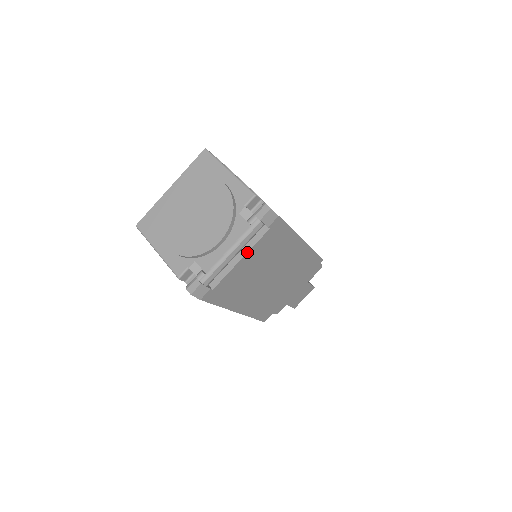
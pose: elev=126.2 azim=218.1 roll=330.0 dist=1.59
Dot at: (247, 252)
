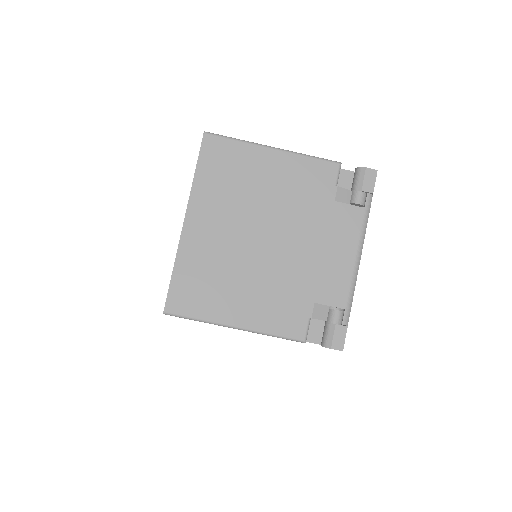
Dot at: occluded
